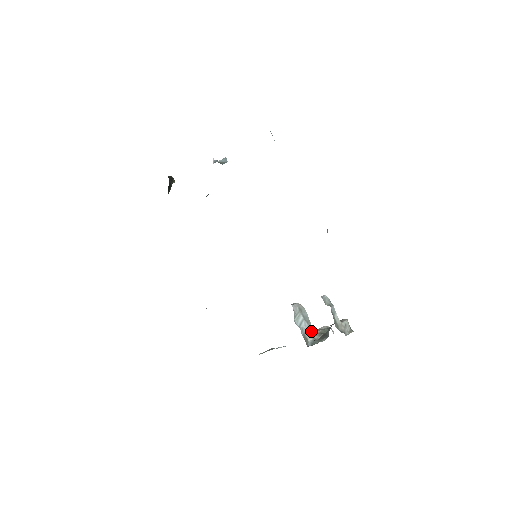
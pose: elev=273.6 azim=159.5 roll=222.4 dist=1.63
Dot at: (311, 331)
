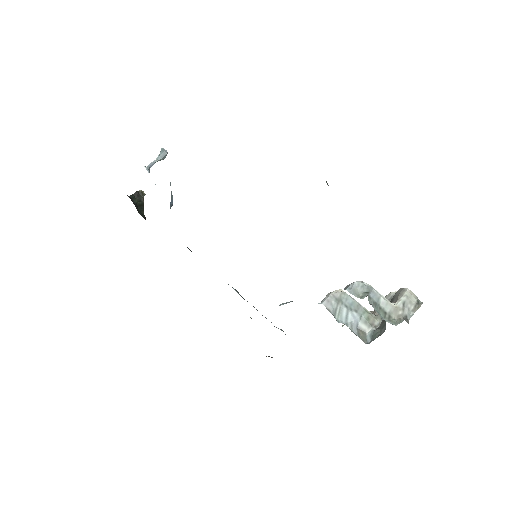
Dot at: (366, 319)
